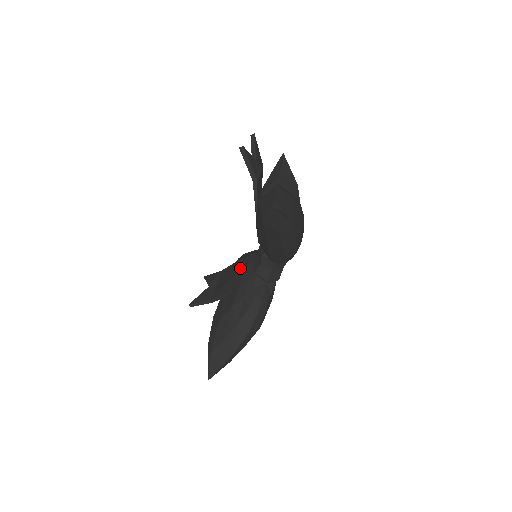
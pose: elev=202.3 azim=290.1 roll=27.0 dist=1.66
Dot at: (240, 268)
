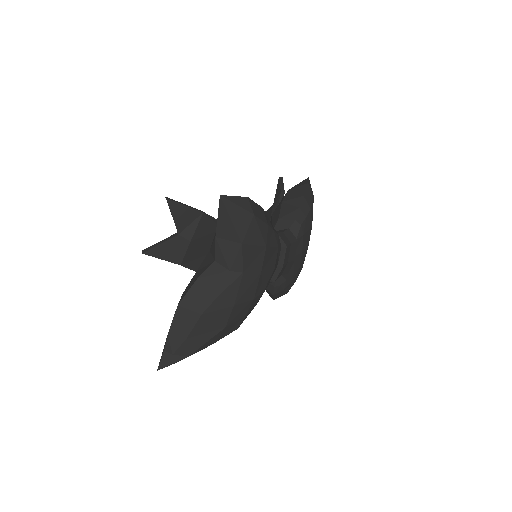
Dot at: occluded
